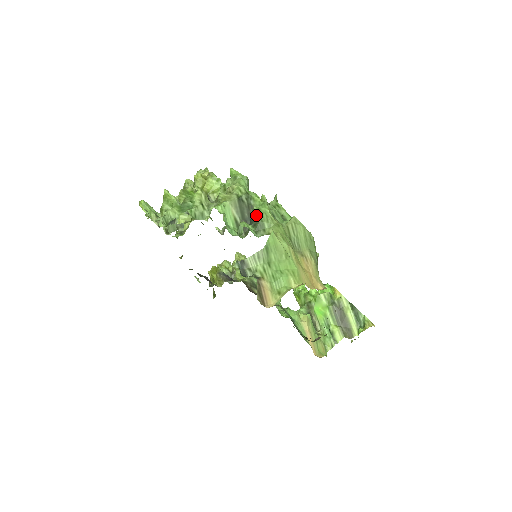
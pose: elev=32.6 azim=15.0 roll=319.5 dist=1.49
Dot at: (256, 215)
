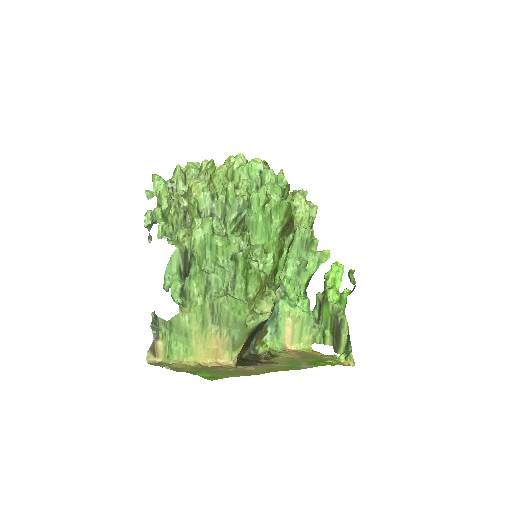
Dot at: (185, 282)
